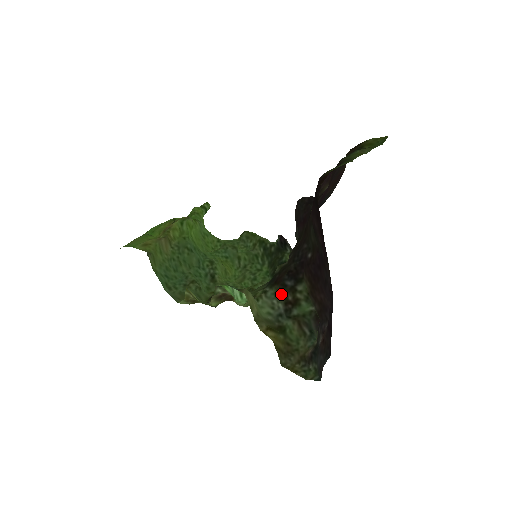
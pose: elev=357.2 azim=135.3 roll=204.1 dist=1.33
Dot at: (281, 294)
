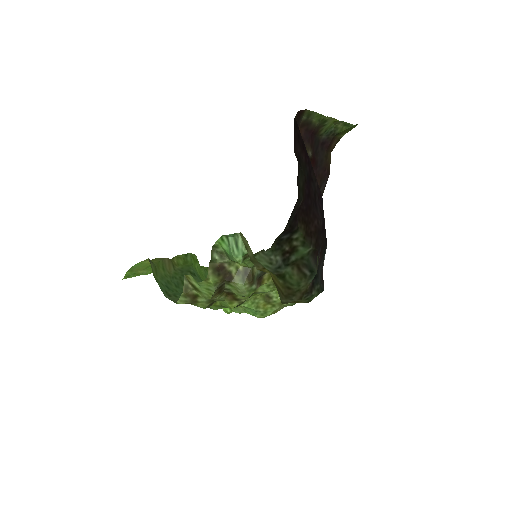
Dot at: (278, 248)
